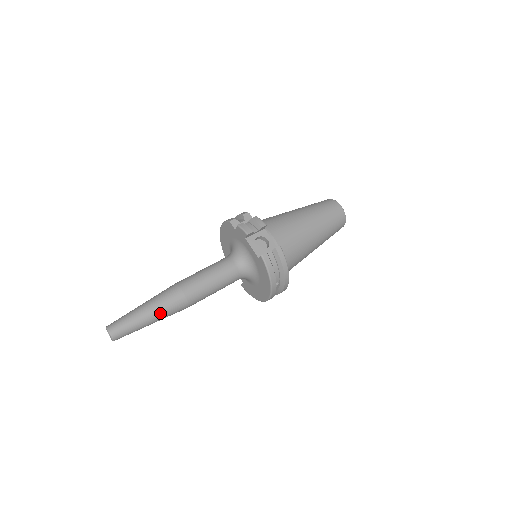
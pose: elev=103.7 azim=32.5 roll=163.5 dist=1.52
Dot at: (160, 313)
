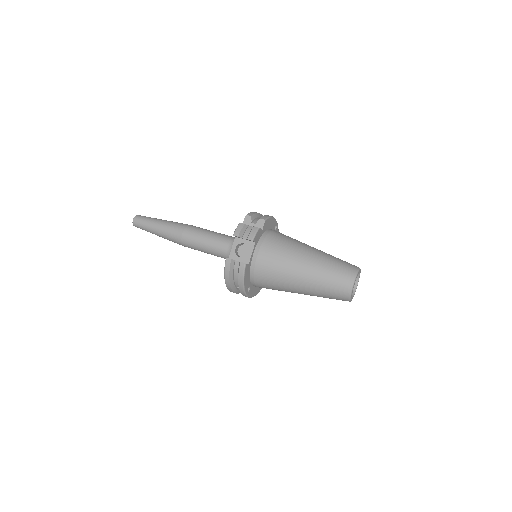
Dot at: (163, 234)
